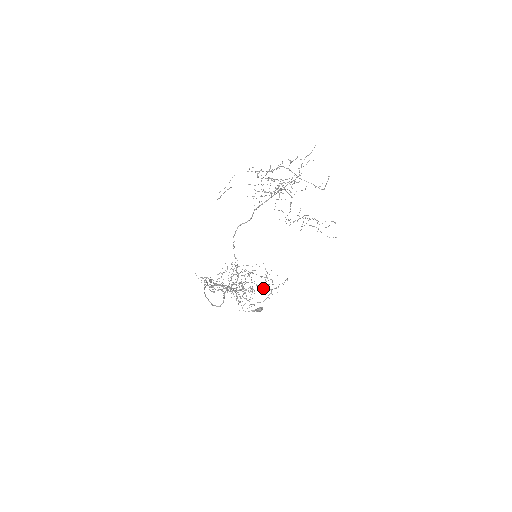
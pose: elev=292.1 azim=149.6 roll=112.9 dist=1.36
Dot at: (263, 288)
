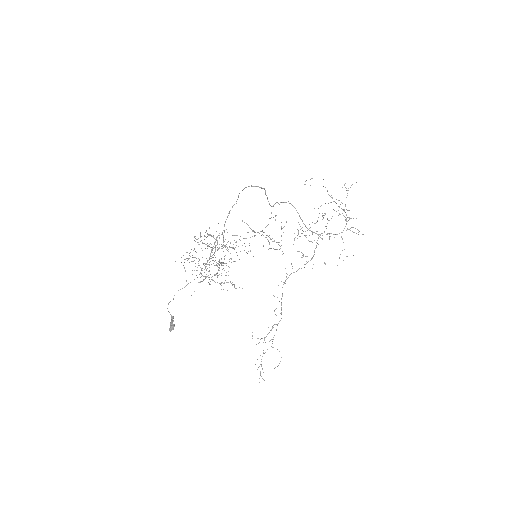
Dot at: (266, 237)
